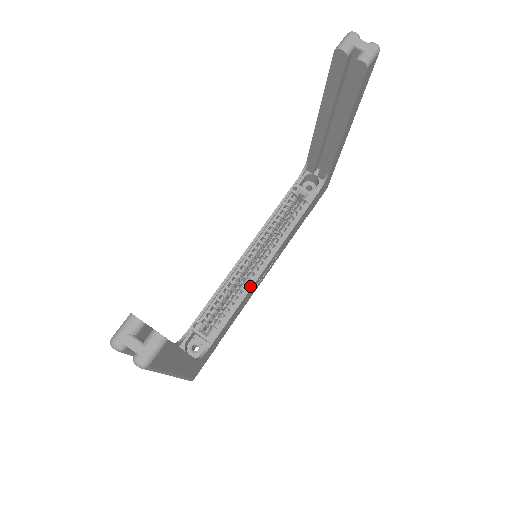
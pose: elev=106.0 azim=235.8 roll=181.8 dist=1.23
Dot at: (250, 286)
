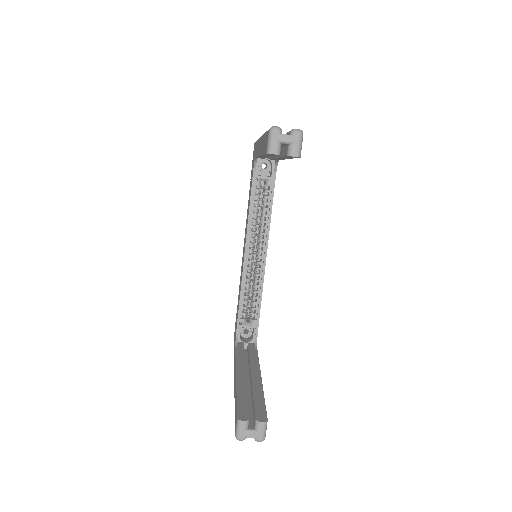
Dot at: (262, 277)
